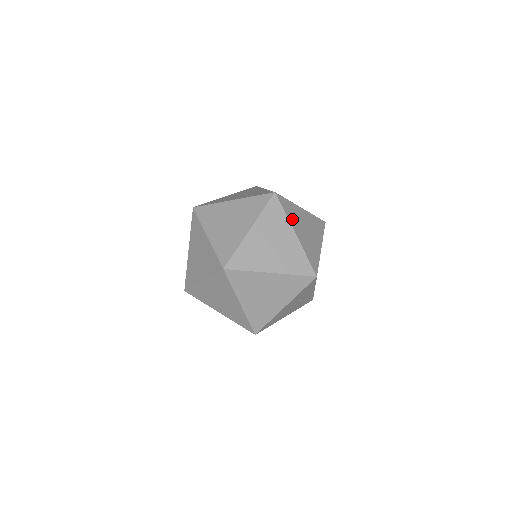
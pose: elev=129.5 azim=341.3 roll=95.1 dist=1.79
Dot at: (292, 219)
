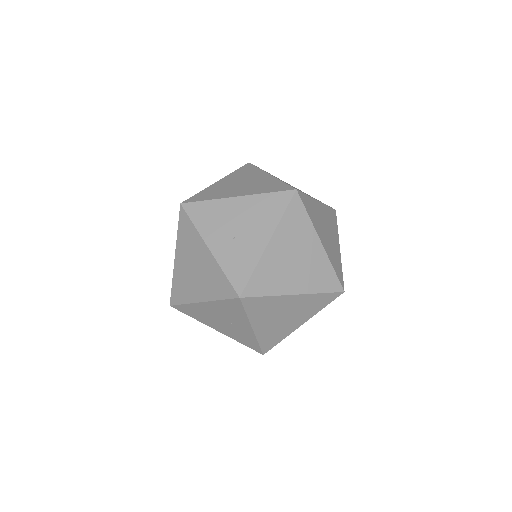
Dot at: (286, 229)
